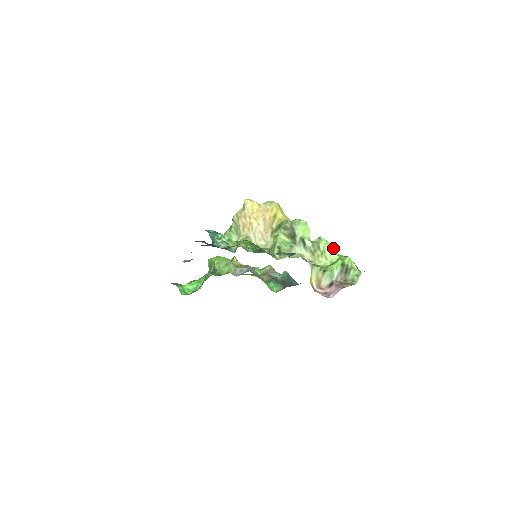
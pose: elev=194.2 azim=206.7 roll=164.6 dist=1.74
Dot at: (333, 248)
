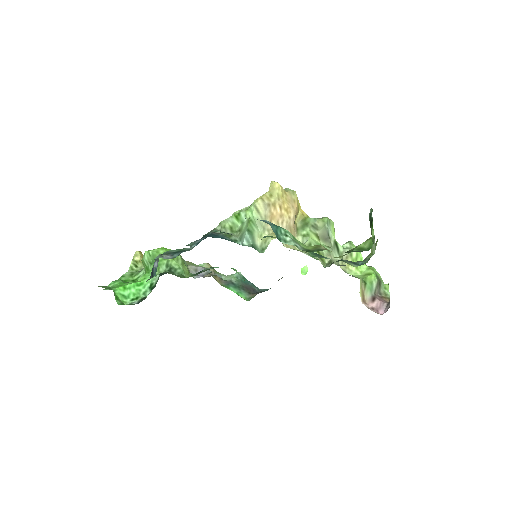
Dot at: (360, 256)
